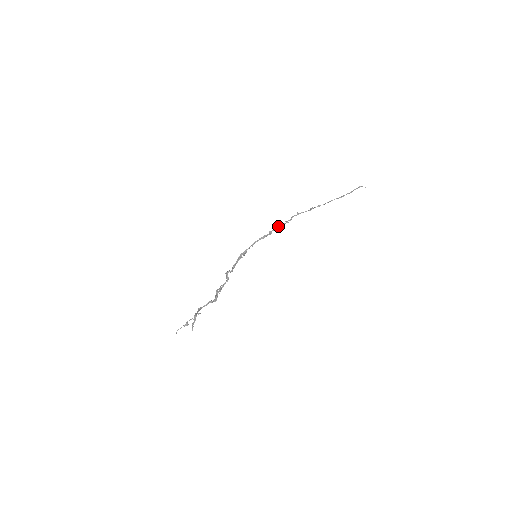
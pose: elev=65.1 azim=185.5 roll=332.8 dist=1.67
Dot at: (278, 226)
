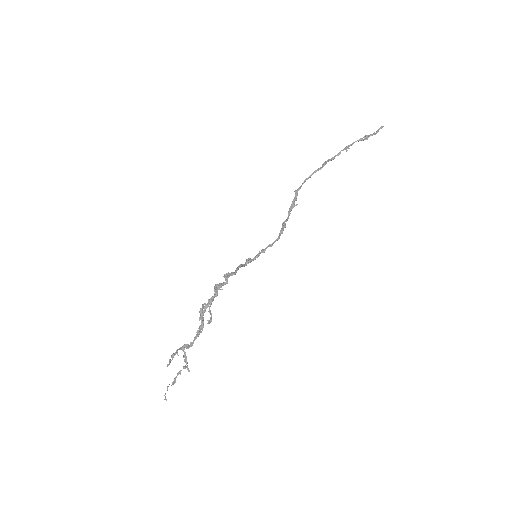
Dot at: (291, 209)
